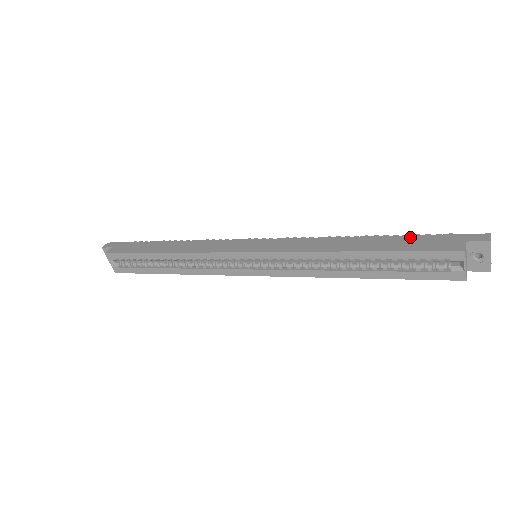
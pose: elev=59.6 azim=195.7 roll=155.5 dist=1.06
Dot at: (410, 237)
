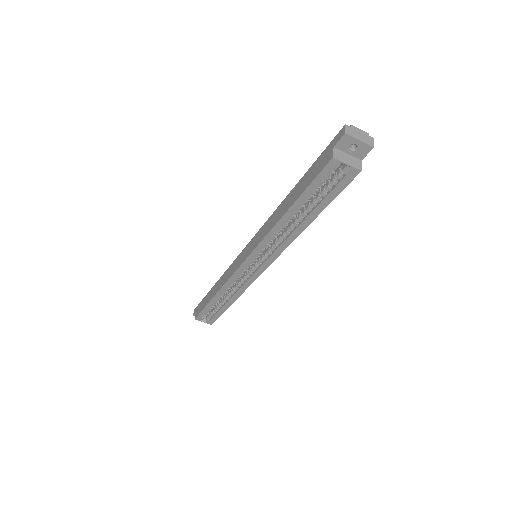
Dot at: (308, 171)
